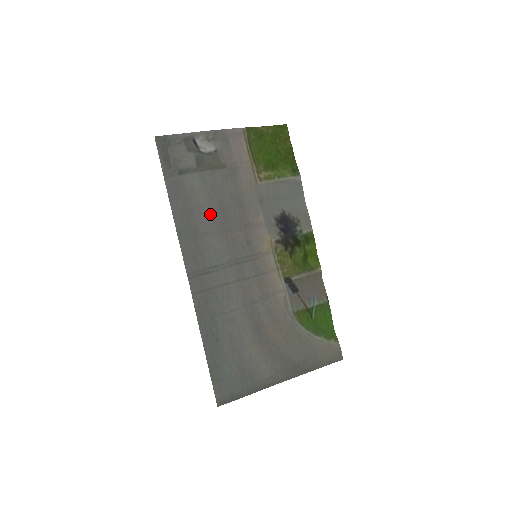
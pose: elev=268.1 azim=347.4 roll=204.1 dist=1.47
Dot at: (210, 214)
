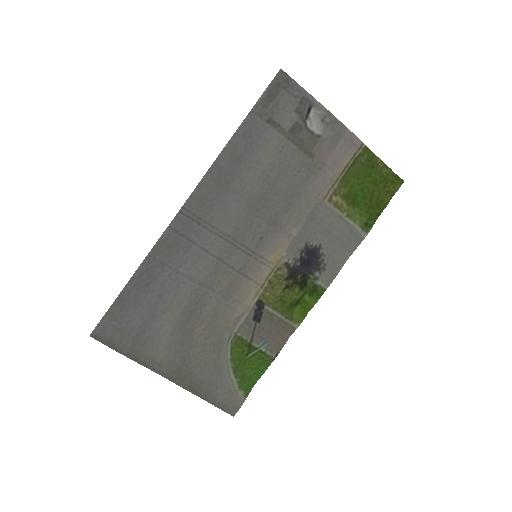
Dot at: (256, 181)
